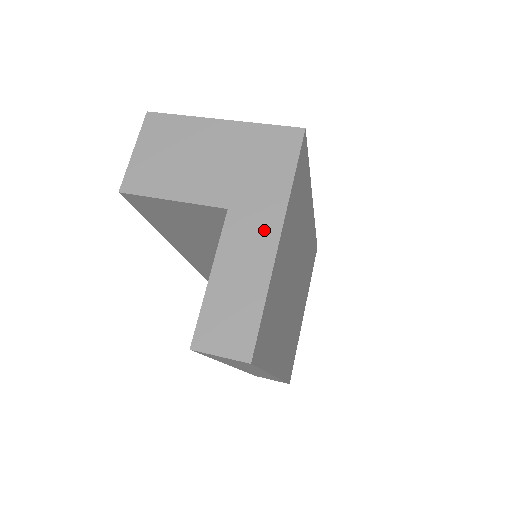
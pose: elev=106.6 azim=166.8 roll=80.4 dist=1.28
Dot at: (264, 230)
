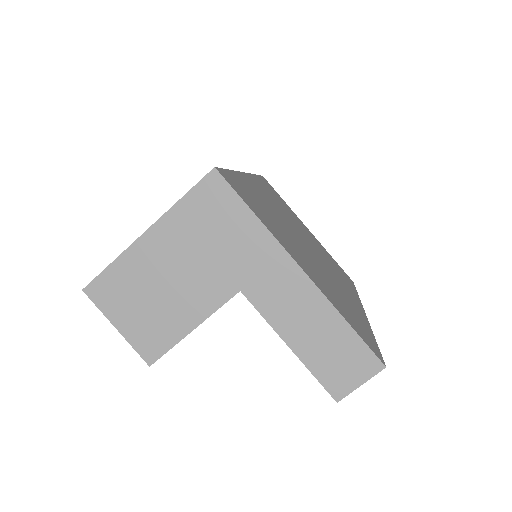
Dot at: (284, 277)
